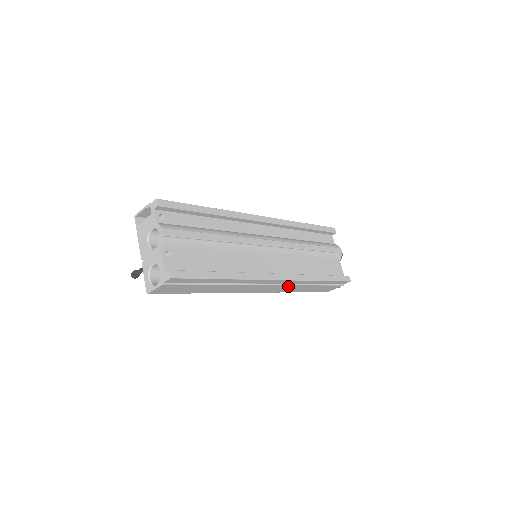
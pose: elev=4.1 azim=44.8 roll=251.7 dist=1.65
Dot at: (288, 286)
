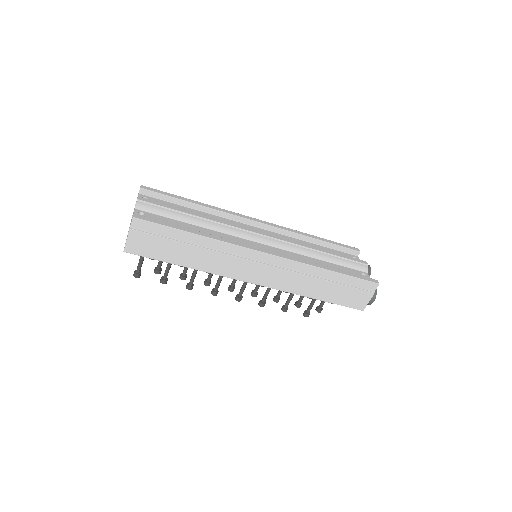
Dot at: (289, 274)
